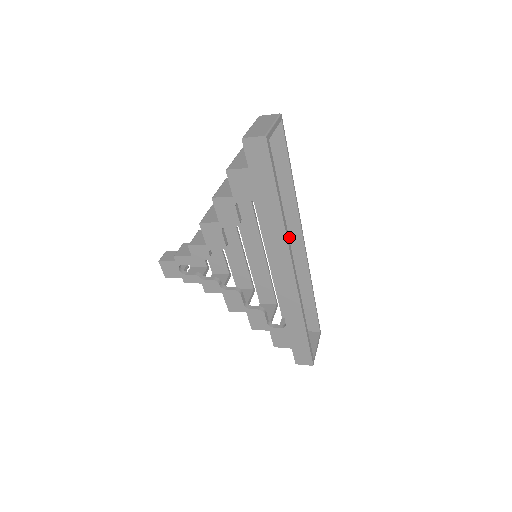
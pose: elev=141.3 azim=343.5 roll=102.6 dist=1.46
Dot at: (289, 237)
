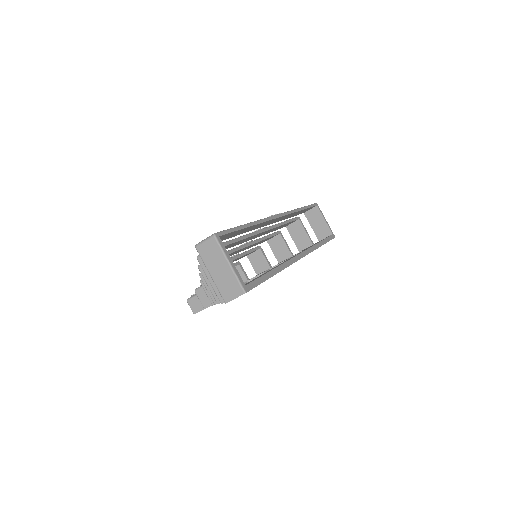
Dot at: (266, 224)
